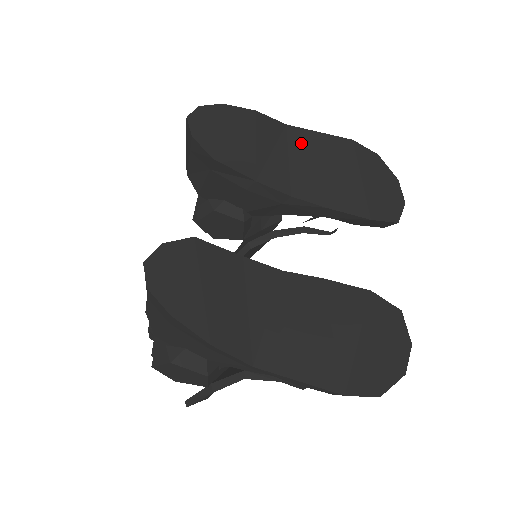
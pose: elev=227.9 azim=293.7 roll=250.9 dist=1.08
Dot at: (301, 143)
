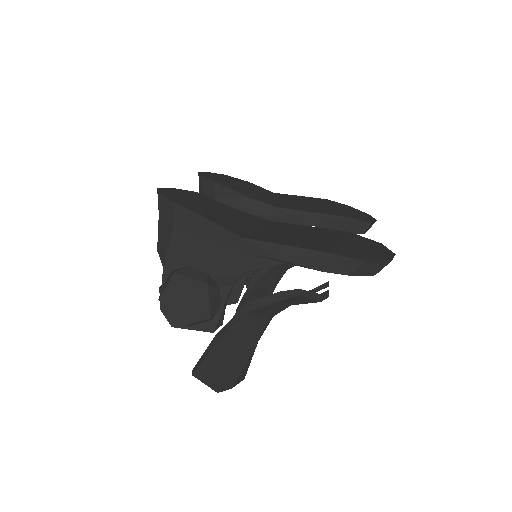
Dot at: (285, 197)
